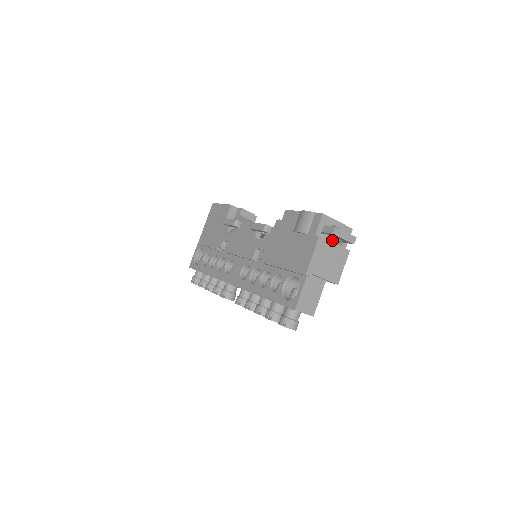
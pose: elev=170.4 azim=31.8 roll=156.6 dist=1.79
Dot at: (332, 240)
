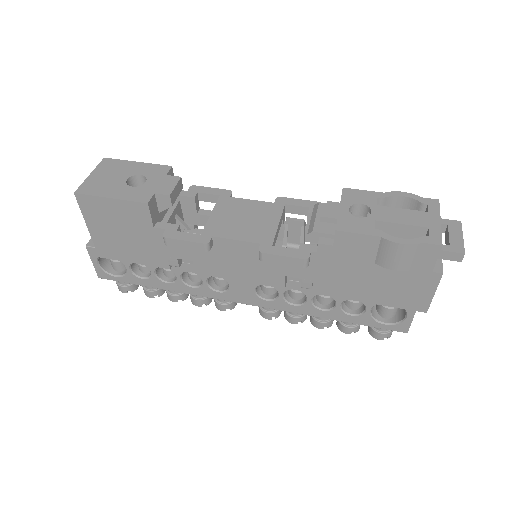
Dot at: occluded
